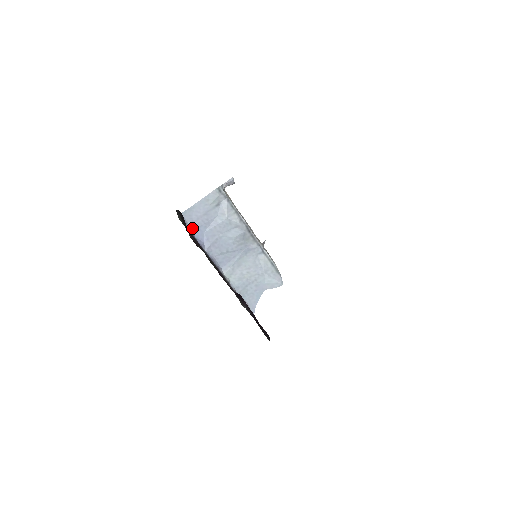
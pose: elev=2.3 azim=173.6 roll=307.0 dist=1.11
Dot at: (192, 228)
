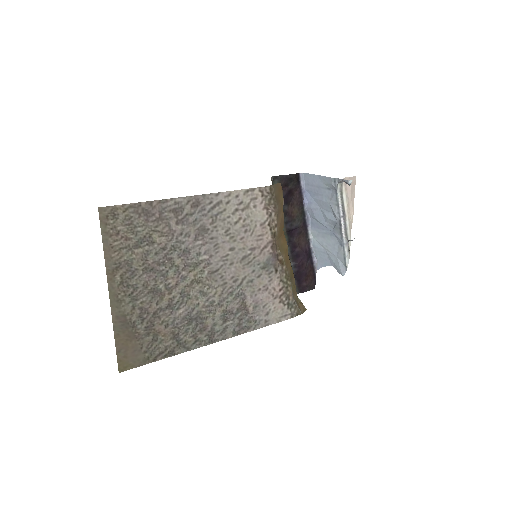
Dot at: (306, 187)
